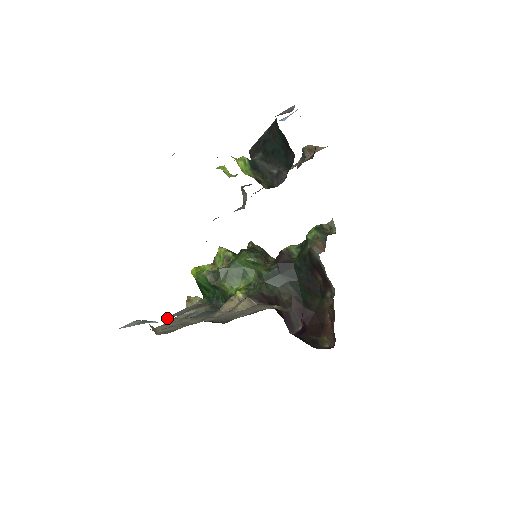
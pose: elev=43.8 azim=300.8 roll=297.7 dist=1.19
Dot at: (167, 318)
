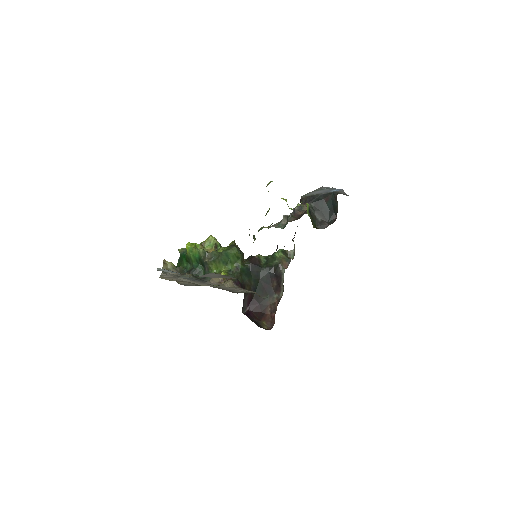
Dot at: (201, 276)
